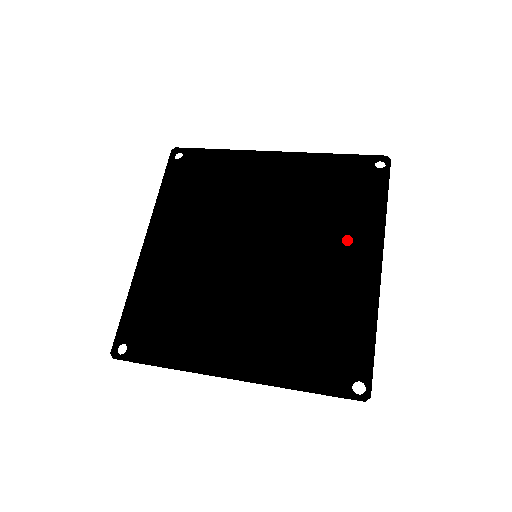
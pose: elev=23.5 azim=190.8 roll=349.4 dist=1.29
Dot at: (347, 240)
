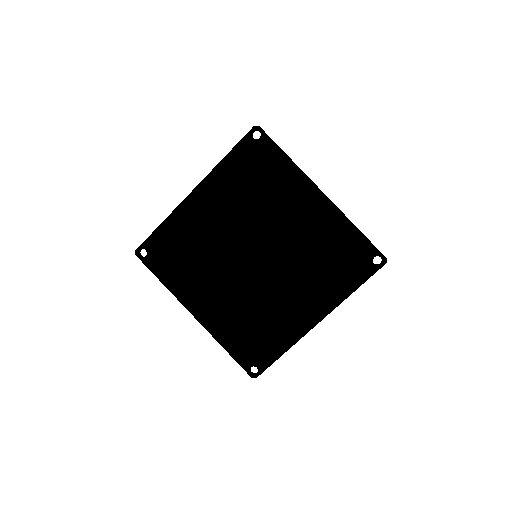
Dot at: (314, 291)
